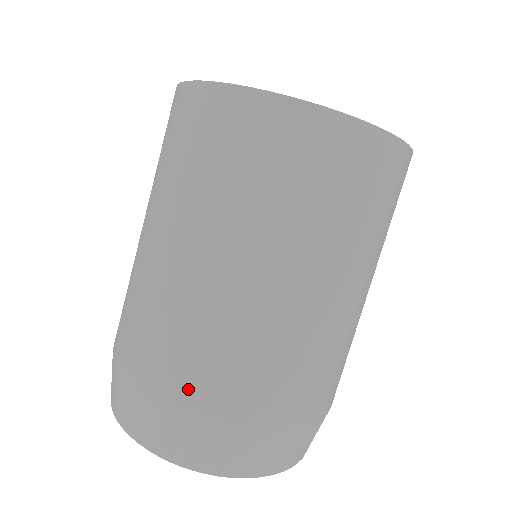
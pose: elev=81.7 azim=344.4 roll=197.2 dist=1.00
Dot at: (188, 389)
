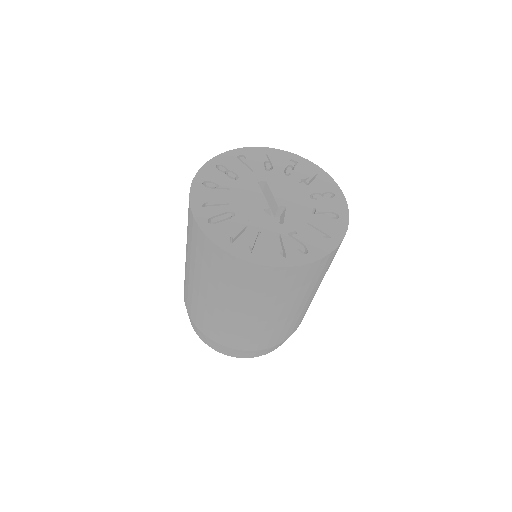
Dot at: (195, 320)
